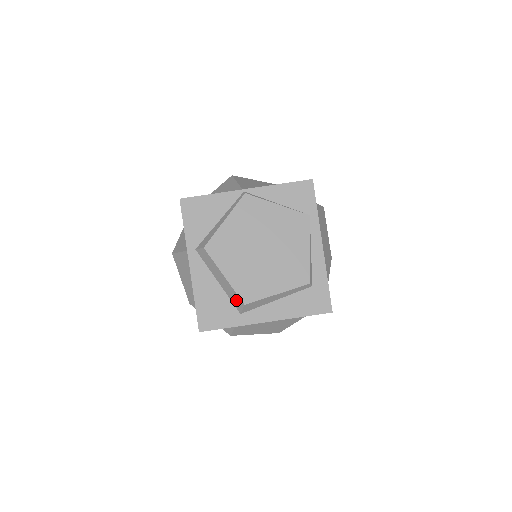
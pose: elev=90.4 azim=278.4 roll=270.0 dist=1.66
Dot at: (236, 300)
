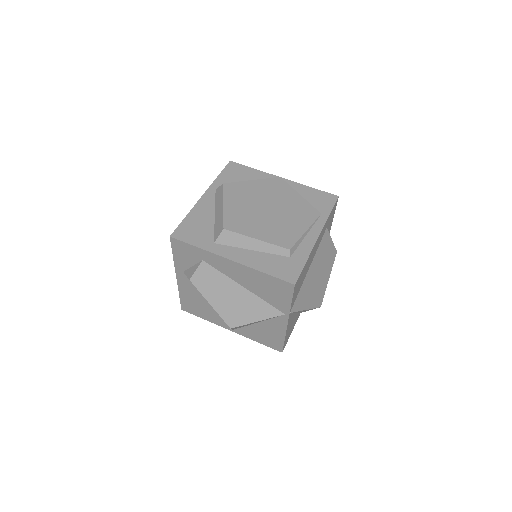
Dot at: (219, 227)
